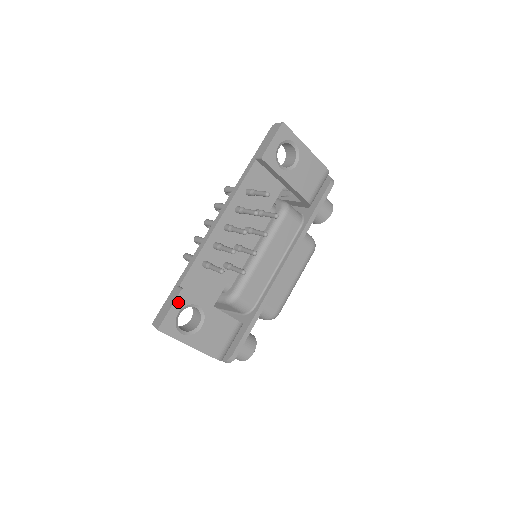
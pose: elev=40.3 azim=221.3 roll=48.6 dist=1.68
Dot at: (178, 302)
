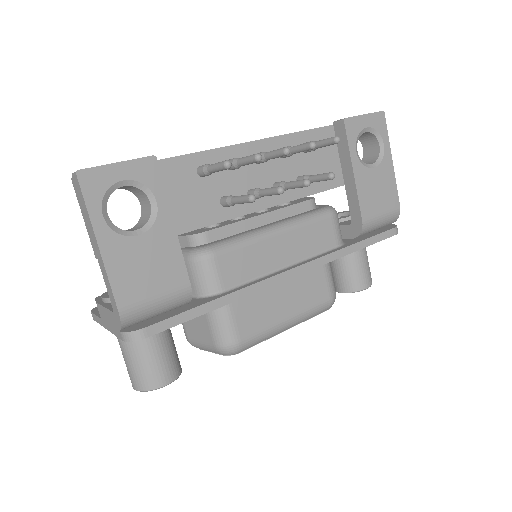
Dot at: (135, 166)
